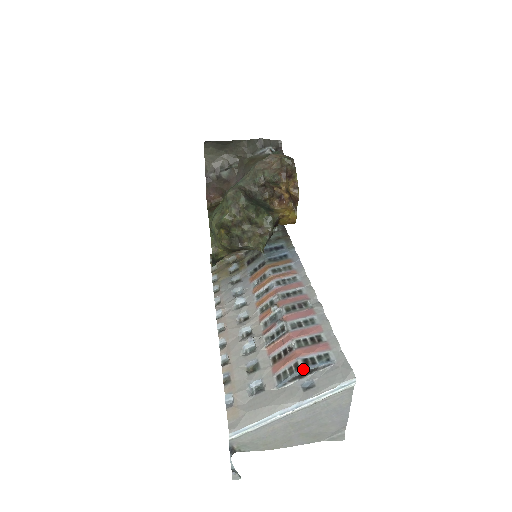
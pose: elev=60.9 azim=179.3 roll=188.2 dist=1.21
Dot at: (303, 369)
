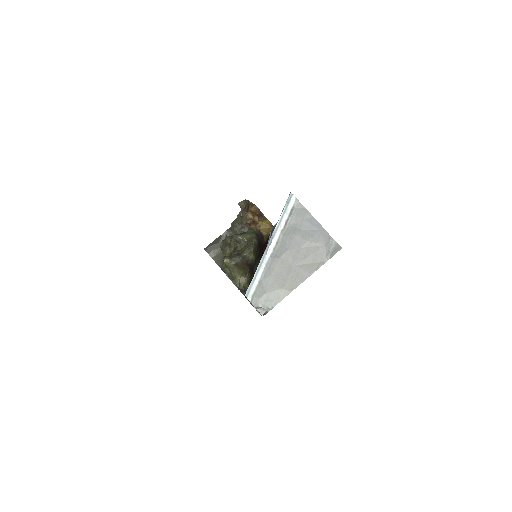
Dot at: (271, 229)
